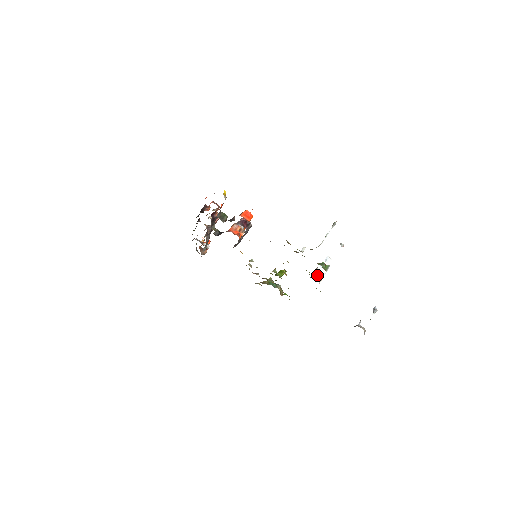
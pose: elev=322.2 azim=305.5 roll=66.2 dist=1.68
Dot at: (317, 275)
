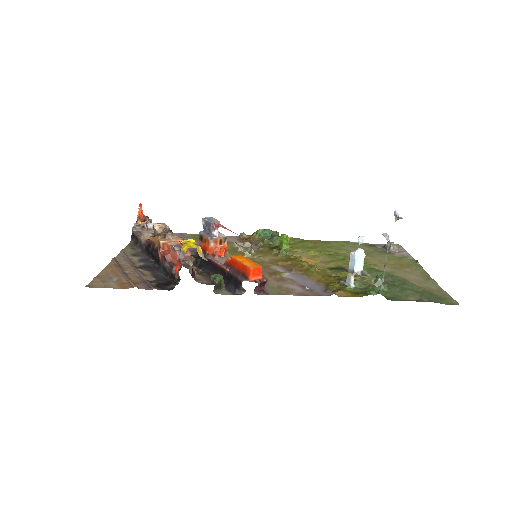
Dot at: (357, 266)
